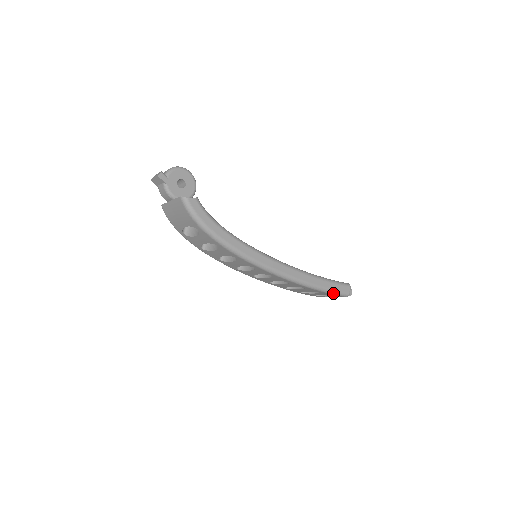
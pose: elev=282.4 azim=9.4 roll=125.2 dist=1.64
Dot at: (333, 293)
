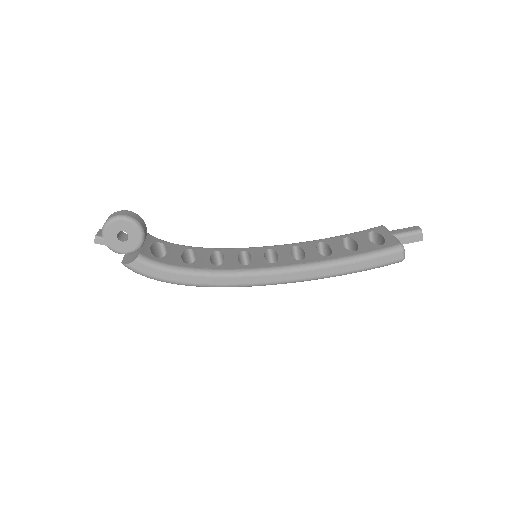
Dot at: (374, 268)
